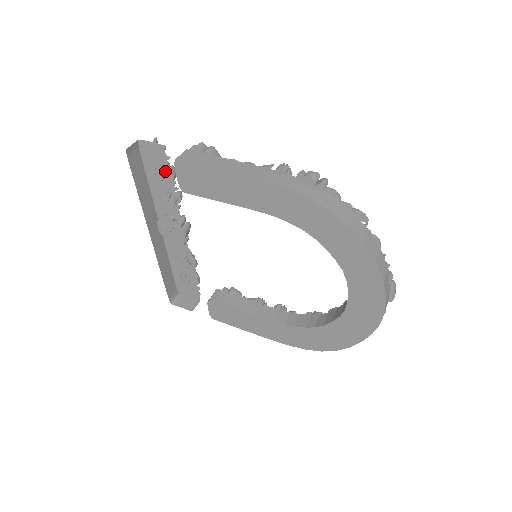
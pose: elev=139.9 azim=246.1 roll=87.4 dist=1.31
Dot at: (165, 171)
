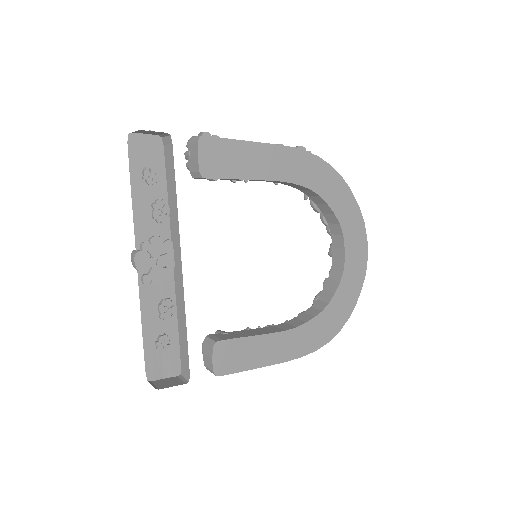
Dot at: (159, 171)
